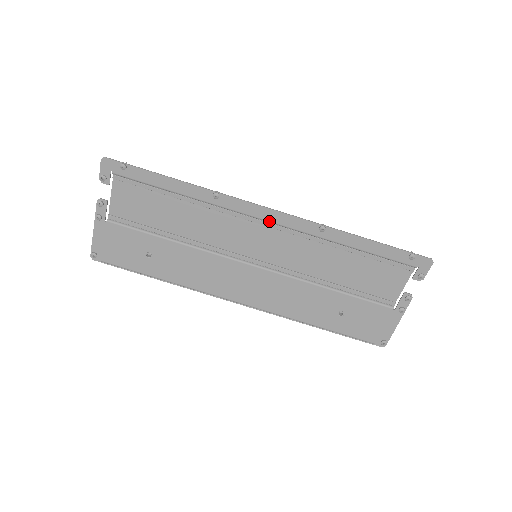
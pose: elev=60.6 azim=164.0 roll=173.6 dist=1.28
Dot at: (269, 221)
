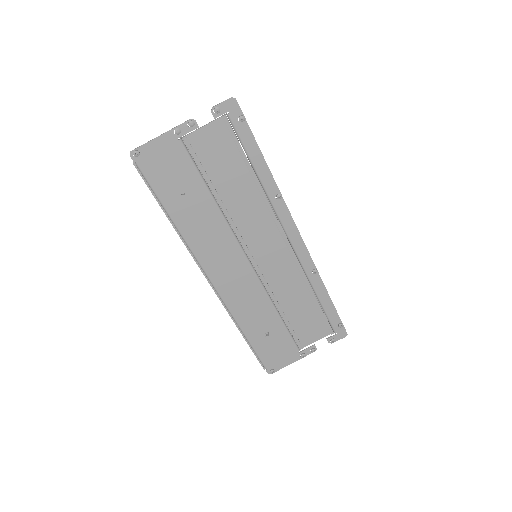
Dot at: (291, 241)
